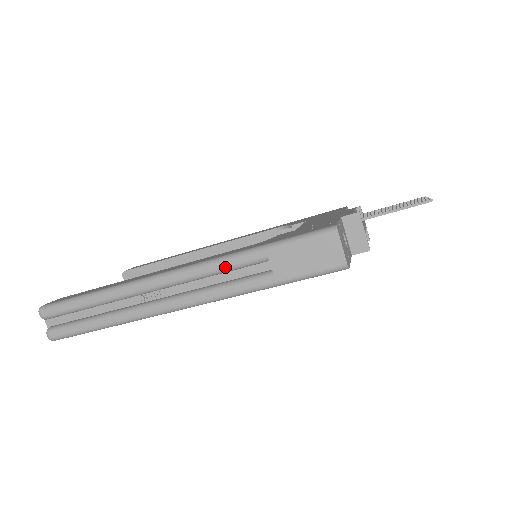
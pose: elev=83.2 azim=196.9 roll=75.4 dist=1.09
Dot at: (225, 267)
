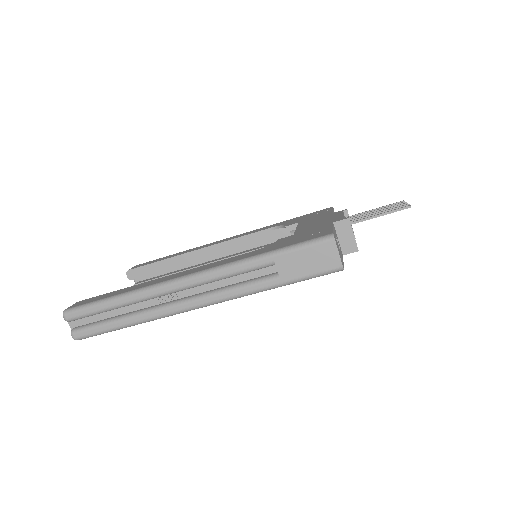
Dot at: (236, 271)
